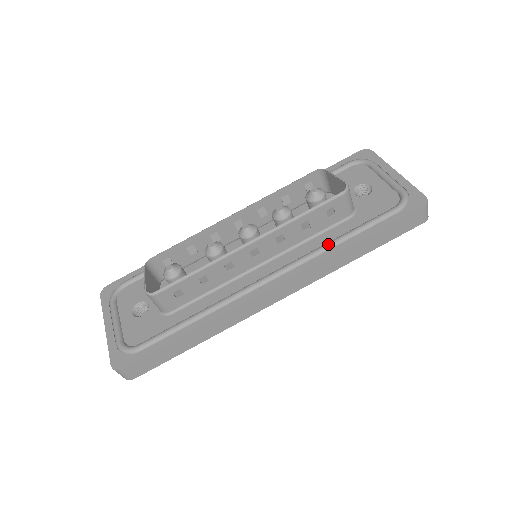
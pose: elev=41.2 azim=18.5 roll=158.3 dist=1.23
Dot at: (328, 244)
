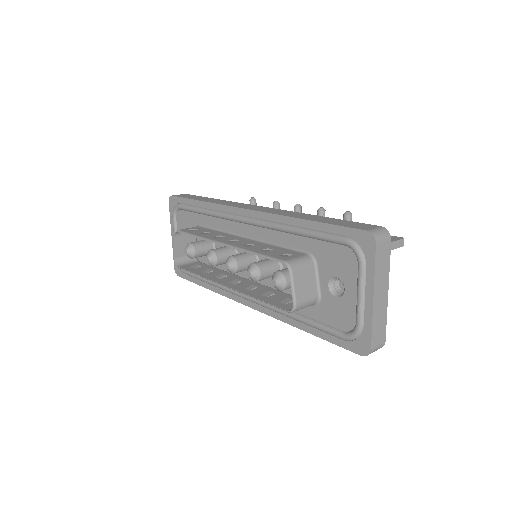
Dot at: (286, 314)
